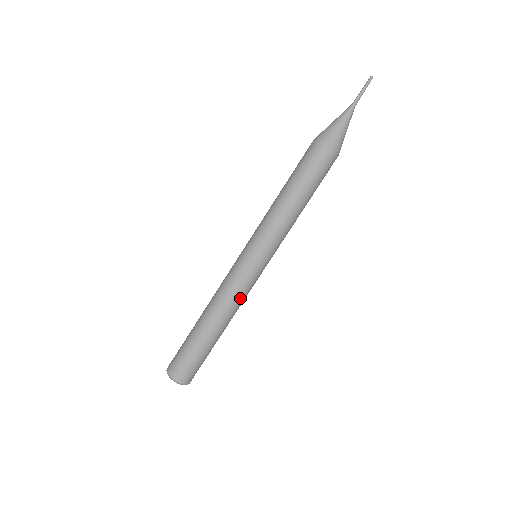
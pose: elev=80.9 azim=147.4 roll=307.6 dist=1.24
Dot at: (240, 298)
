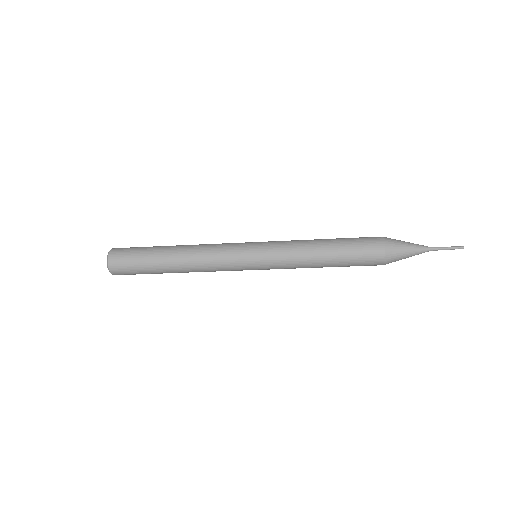
Dot at: occluded
